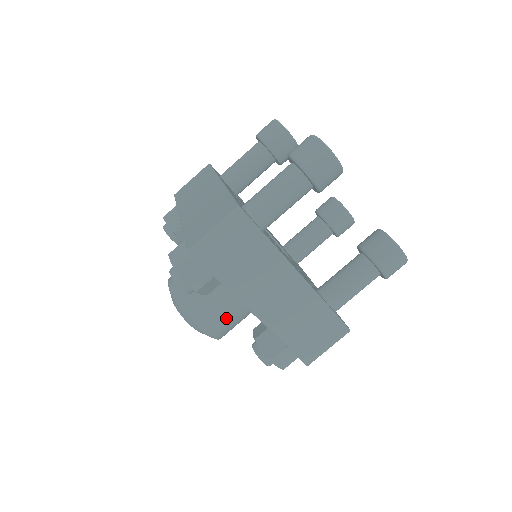
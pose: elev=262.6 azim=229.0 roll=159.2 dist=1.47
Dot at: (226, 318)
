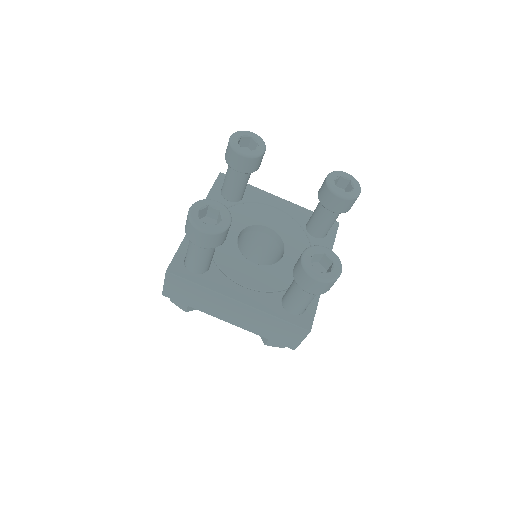
Dot at: occluded
